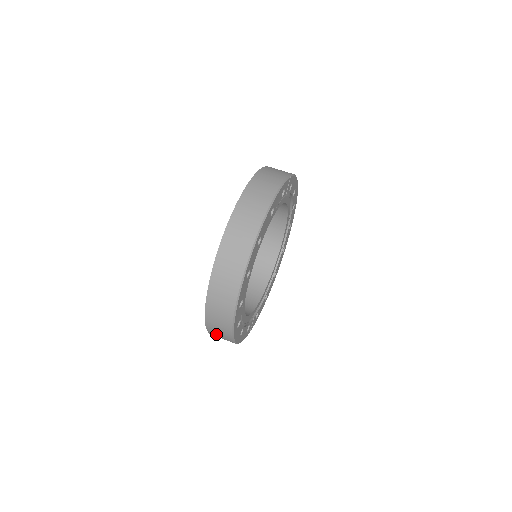
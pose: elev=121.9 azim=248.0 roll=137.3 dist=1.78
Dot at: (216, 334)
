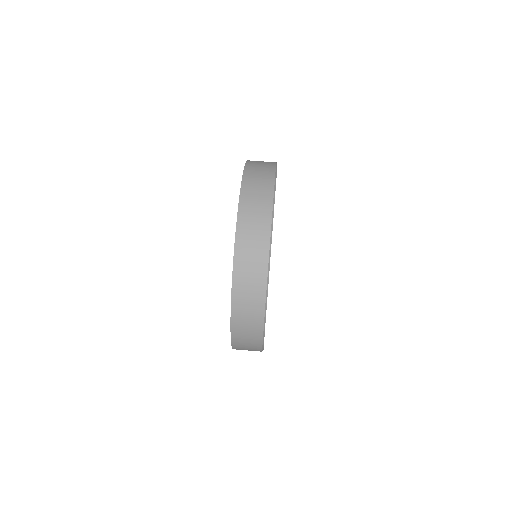
Dot at: occluded
